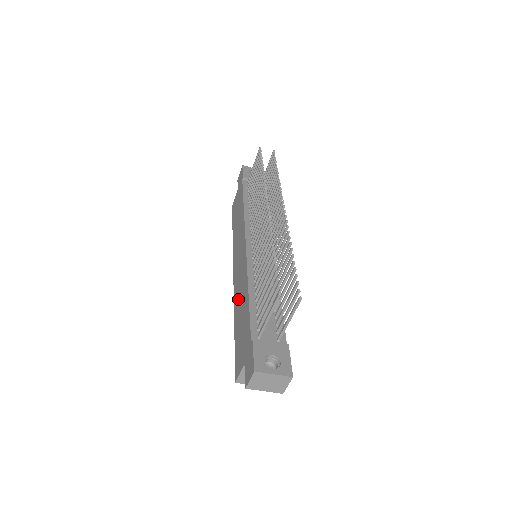
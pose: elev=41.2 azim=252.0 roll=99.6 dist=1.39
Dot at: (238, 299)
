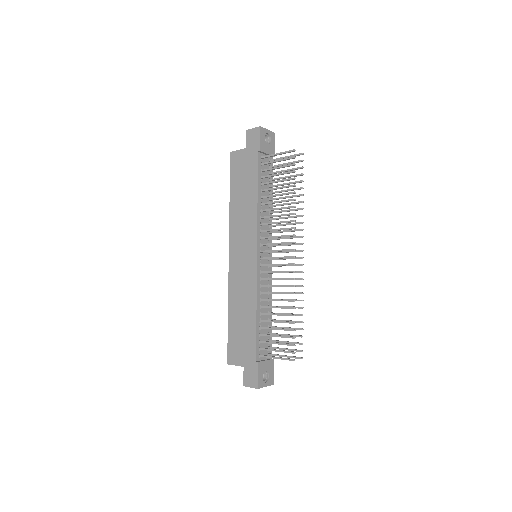
Dot at: (238, 297)
